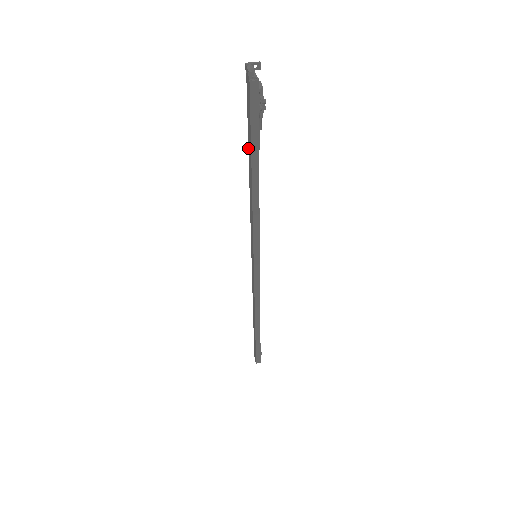
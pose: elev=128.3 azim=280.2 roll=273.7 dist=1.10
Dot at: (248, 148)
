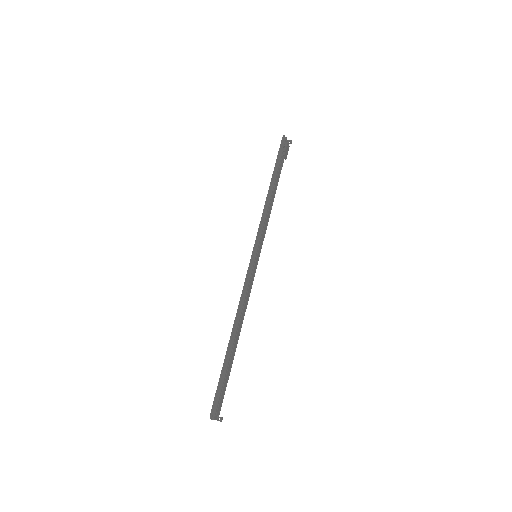
Dot at: occluded
